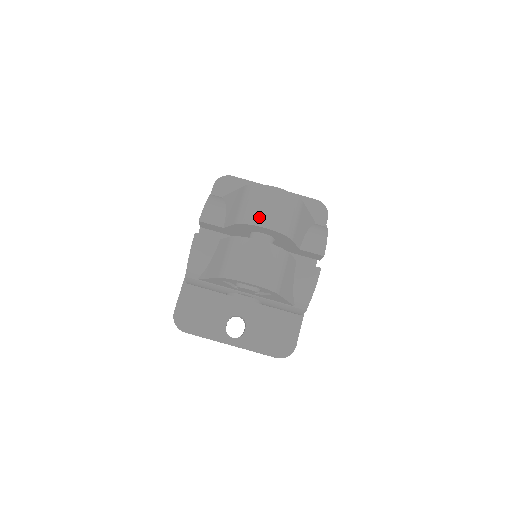
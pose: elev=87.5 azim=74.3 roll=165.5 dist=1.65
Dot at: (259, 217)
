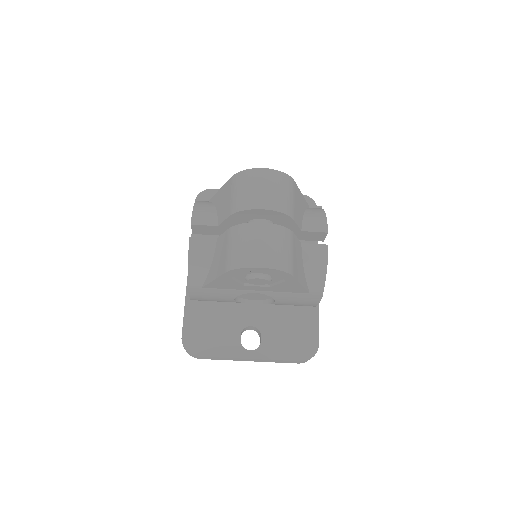
Dot at: (254, 200)
